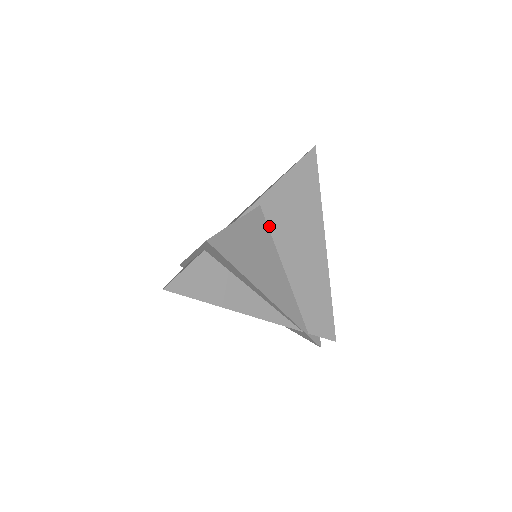
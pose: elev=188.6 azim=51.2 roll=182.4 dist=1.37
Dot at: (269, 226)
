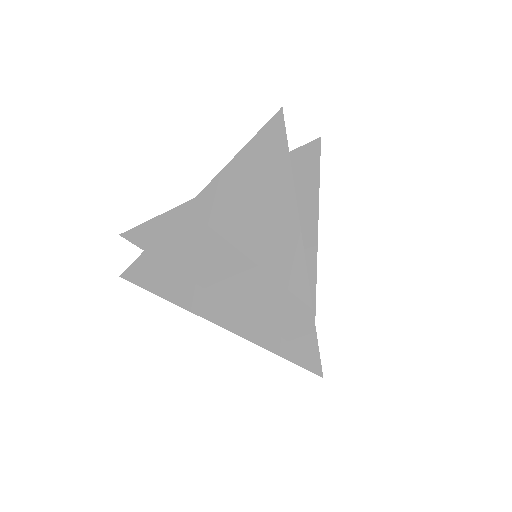
Dot at: occluded
